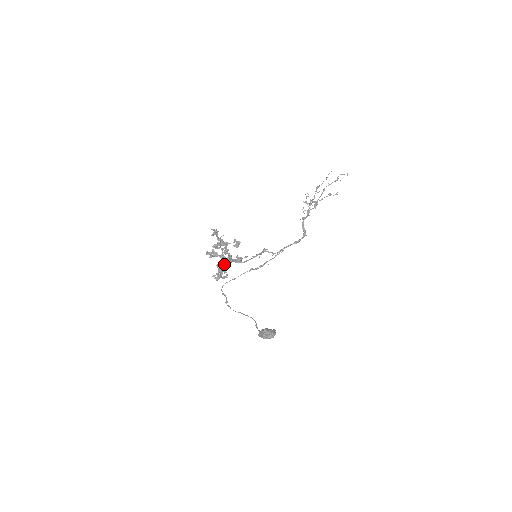
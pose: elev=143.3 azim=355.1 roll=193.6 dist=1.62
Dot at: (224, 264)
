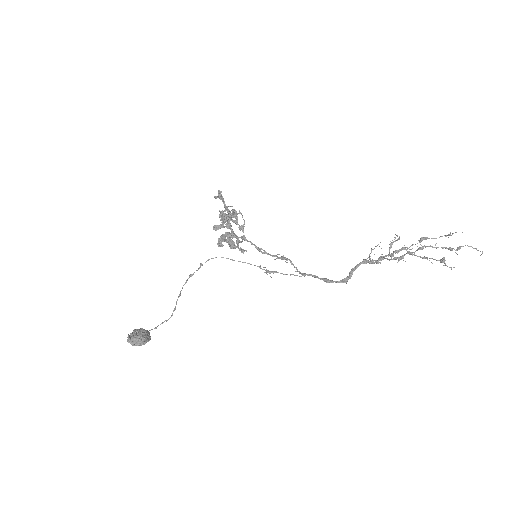
Dot at: occluded
